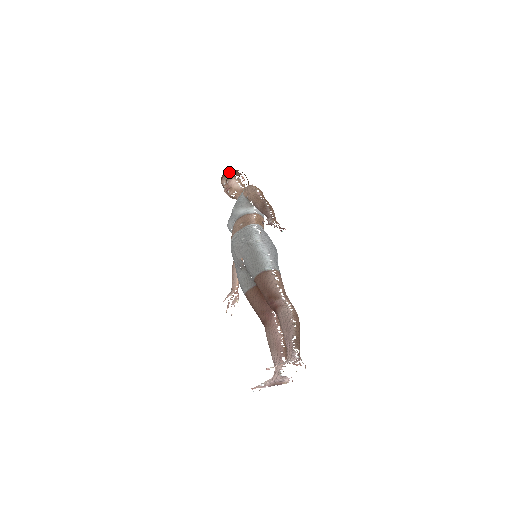
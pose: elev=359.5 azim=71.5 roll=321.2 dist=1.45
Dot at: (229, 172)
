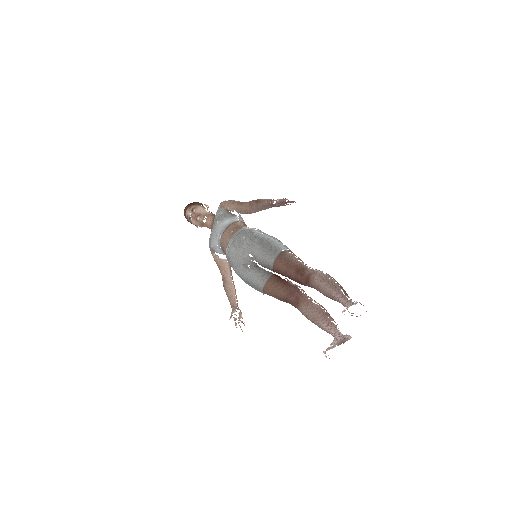
Dot at: (191, 204)
